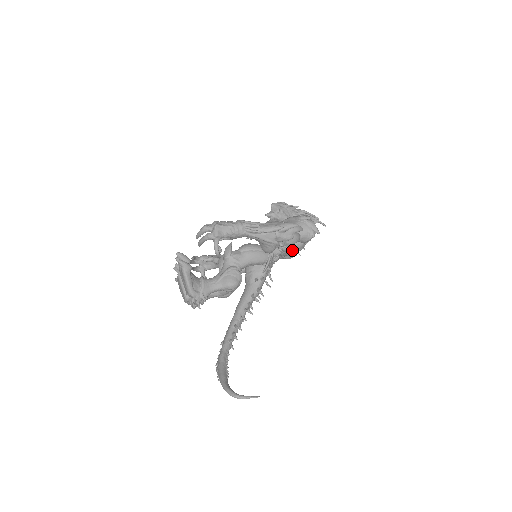
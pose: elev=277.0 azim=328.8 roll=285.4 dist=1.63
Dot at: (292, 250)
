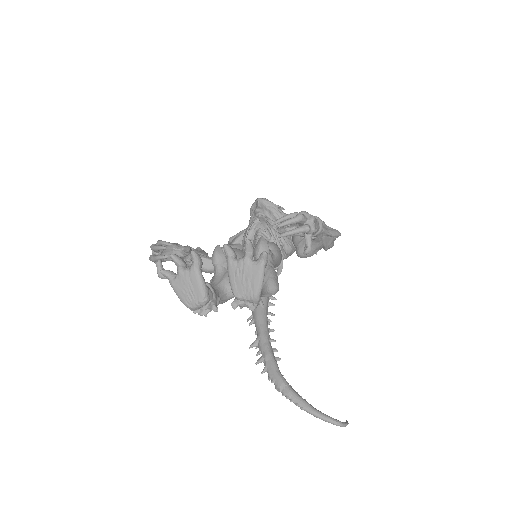
Dot at: (287, 256)
